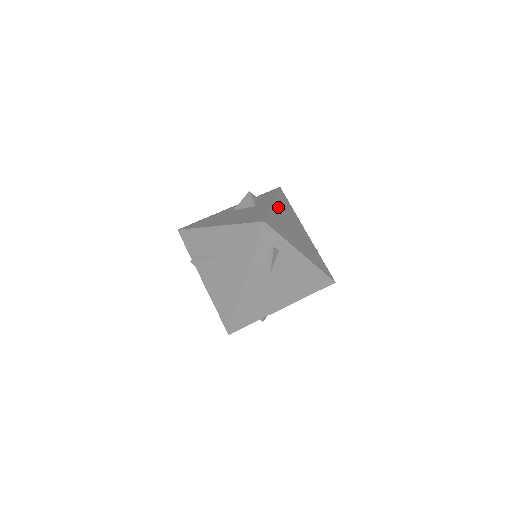
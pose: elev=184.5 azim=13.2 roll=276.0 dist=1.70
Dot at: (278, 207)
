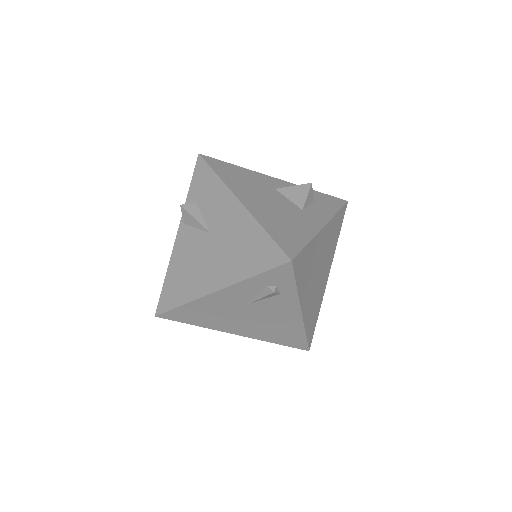
Dot at: (324, 235)
